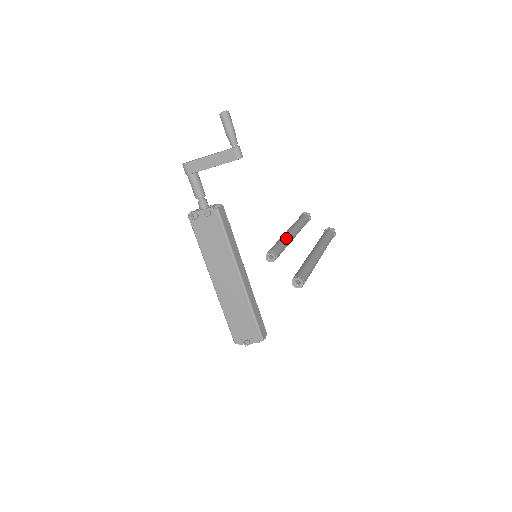
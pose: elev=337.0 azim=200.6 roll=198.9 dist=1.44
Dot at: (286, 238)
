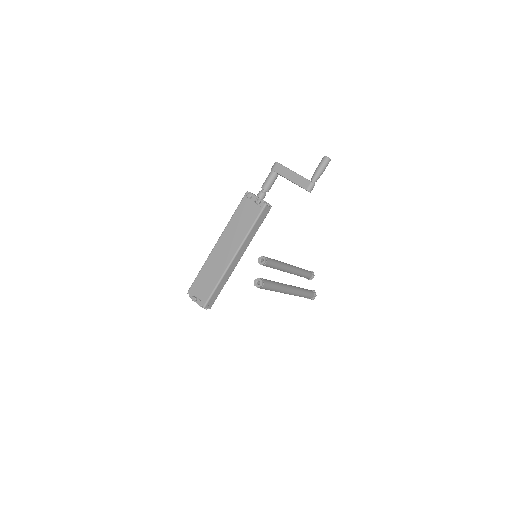
Dot at: (283, 265)
